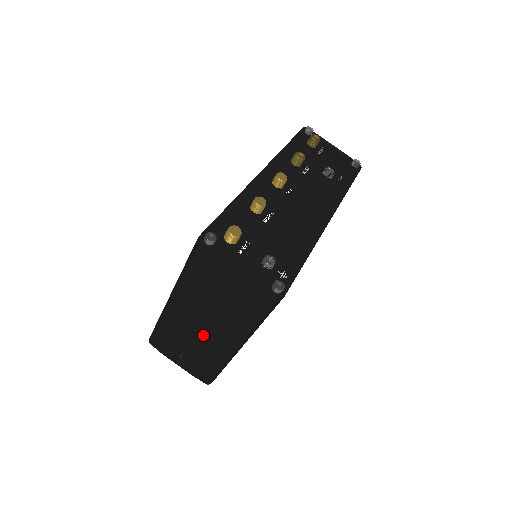
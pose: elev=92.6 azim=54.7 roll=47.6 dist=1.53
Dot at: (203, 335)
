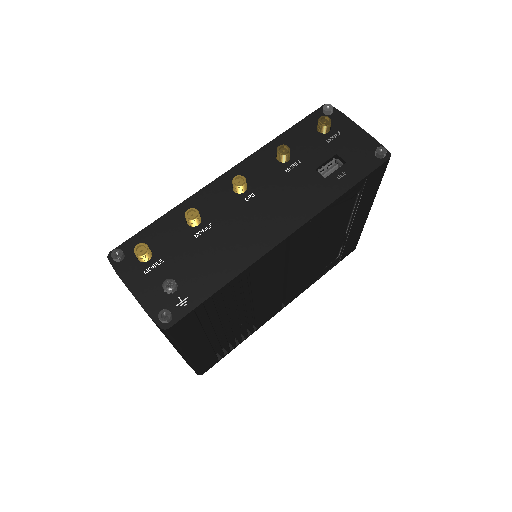
Dot at: occluded
